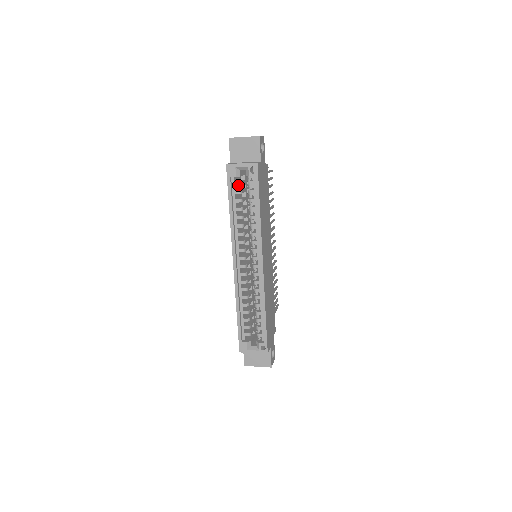
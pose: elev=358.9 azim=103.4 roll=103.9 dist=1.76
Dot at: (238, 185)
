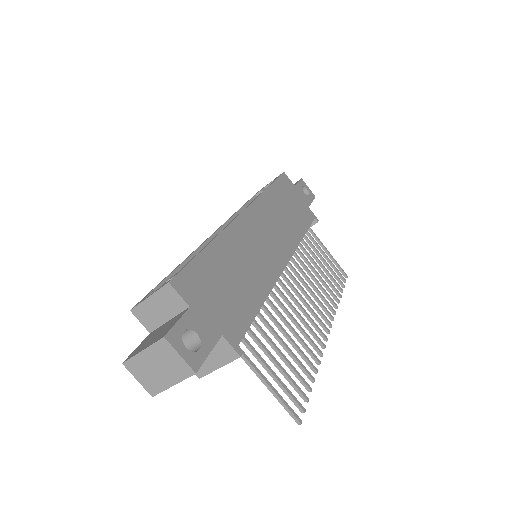
Dot at: occluded
